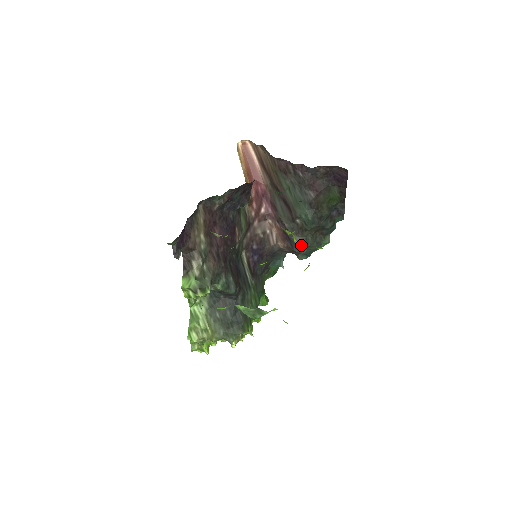
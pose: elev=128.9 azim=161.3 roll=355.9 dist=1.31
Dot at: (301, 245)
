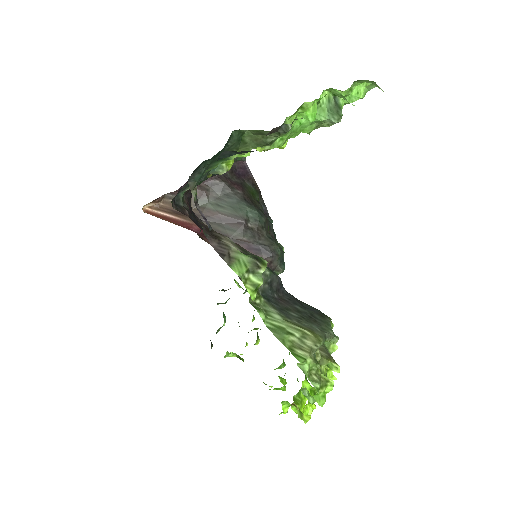
Dot at: (272, 245)
